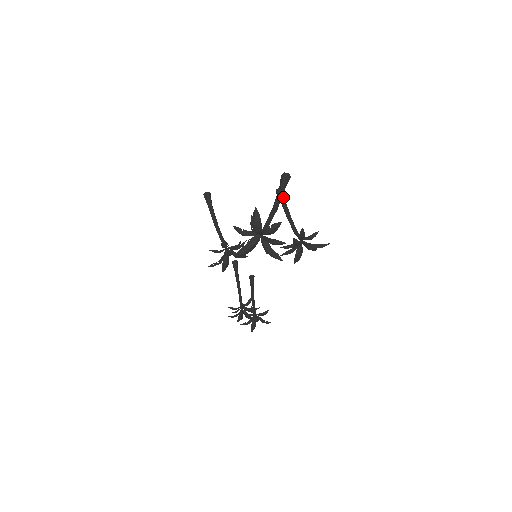
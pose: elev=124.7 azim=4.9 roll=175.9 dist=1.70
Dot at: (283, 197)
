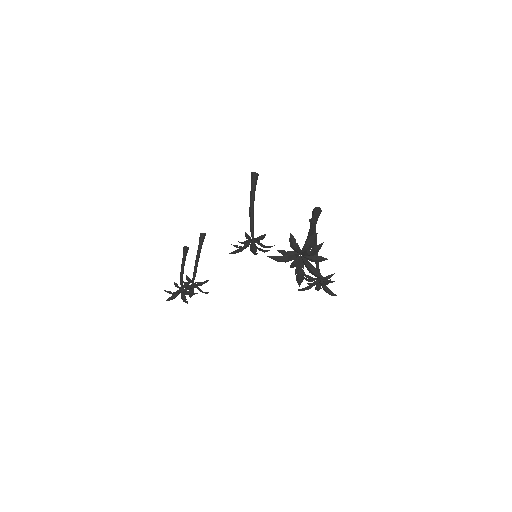
Dot at: occluded
